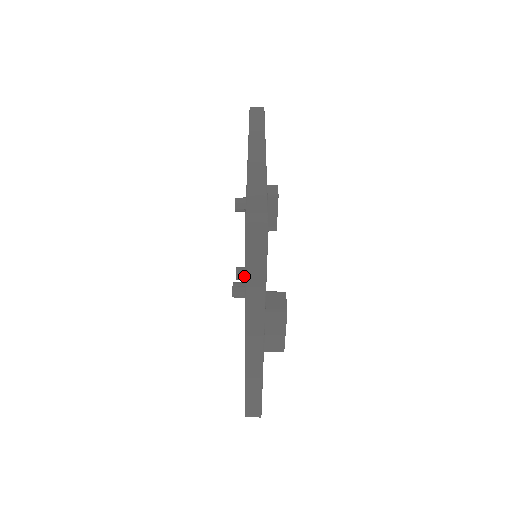
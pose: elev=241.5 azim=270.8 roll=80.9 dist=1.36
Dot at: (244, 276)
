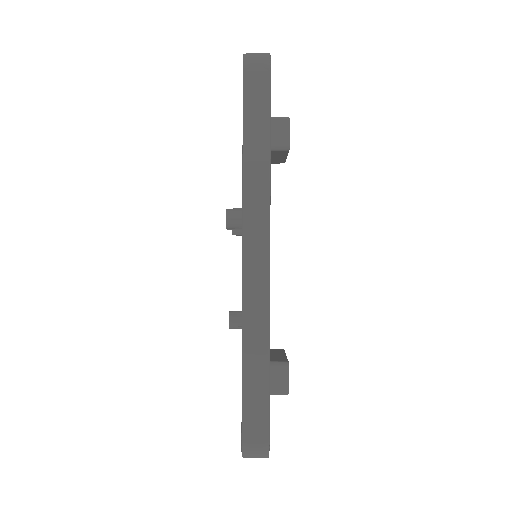
Dot at: occluded
